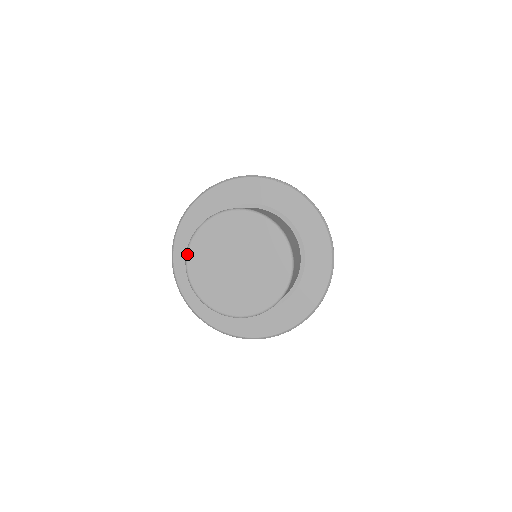
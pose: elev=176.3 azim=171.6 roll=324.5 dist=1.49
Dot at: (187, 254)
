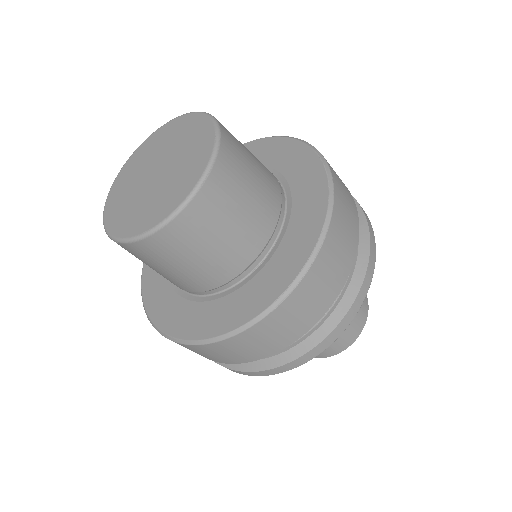
Dot at: (142, 143)
